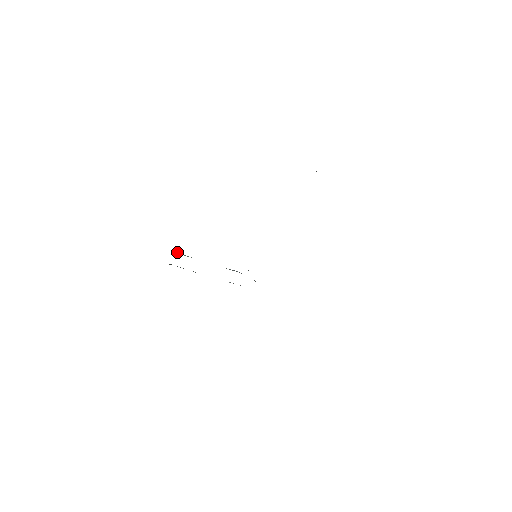
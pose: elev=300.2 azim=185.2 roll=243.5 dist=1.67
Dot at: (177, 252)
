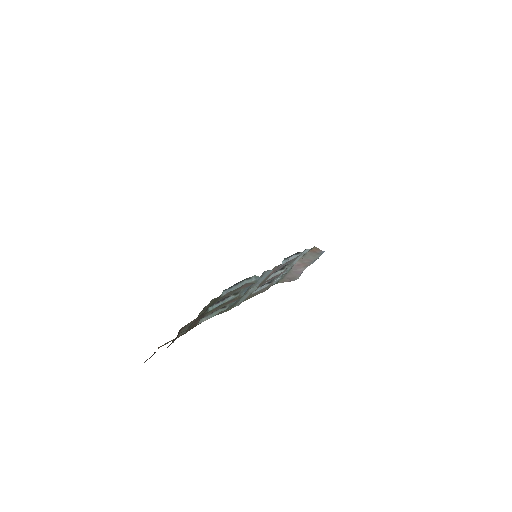
Dot at: (203, 318)
